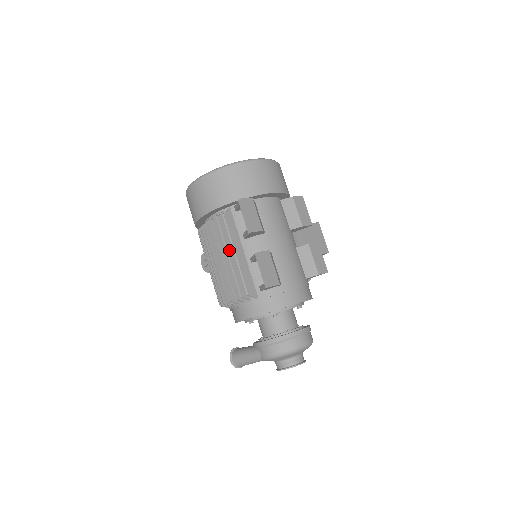
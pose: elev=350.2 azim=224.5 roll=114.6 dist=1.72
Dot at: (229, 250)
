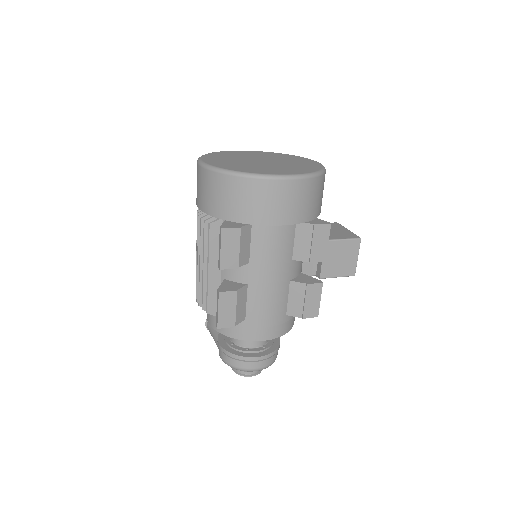
Dot at: (206, 260)
